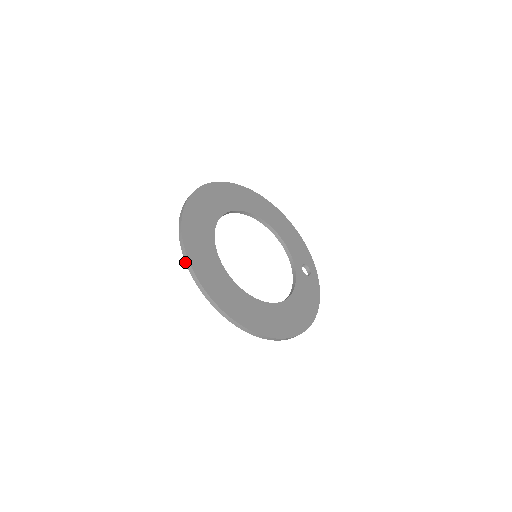
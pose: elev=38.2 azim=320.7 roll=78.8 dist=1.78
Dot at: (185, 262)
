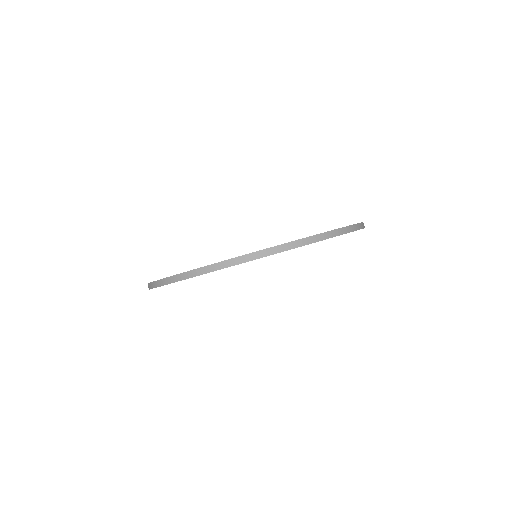
Dot at: occluded
